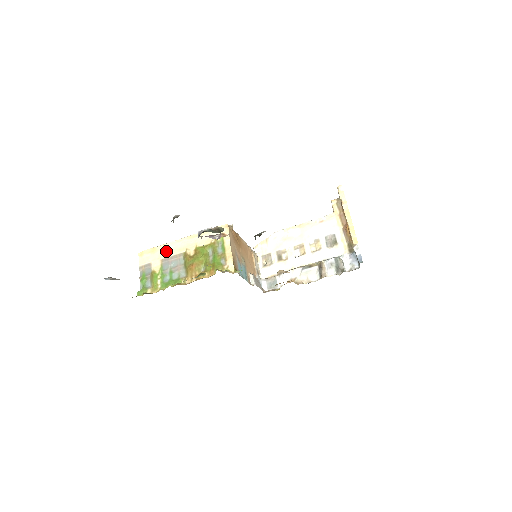
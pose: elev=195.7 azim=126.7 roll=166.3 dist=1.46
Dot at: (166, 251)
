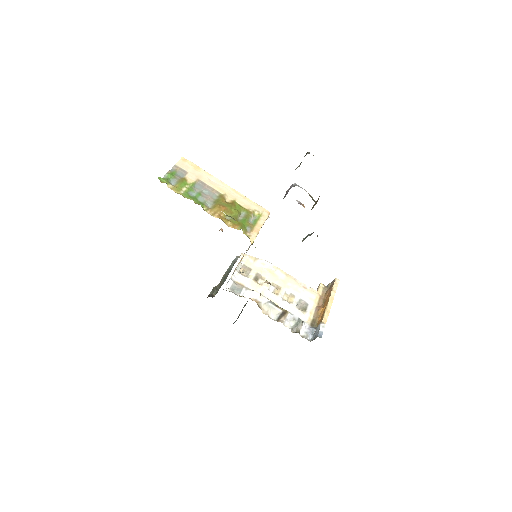
Dot at: (207, 179)
